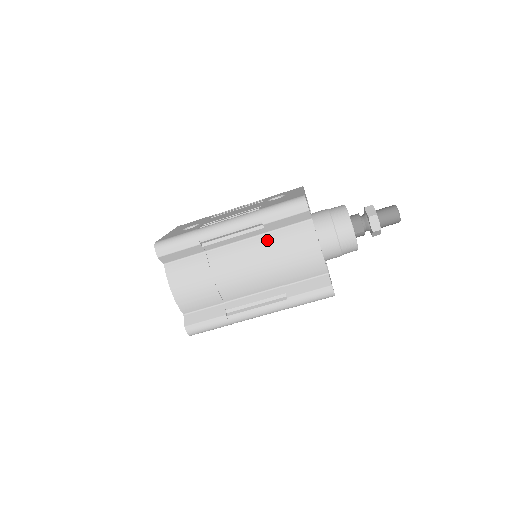
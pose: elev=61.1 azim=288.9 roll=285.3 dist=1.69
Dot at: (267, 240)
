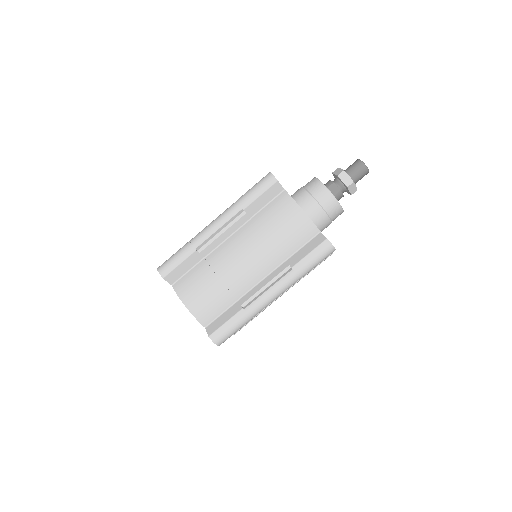
Dot at: (253, 224)
